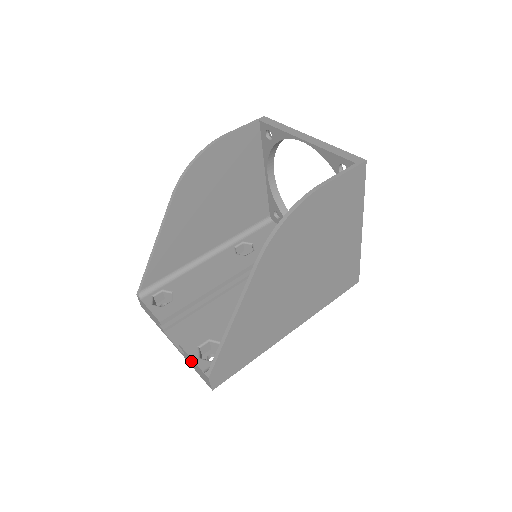
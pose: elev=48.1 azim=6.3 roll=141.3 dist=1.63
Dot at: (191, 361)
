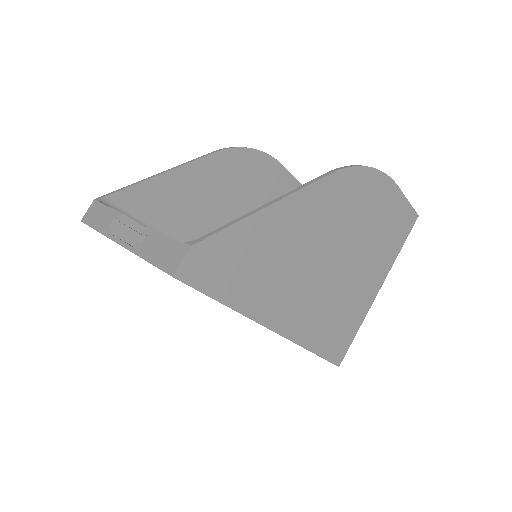
Dot at: (157, 242)
